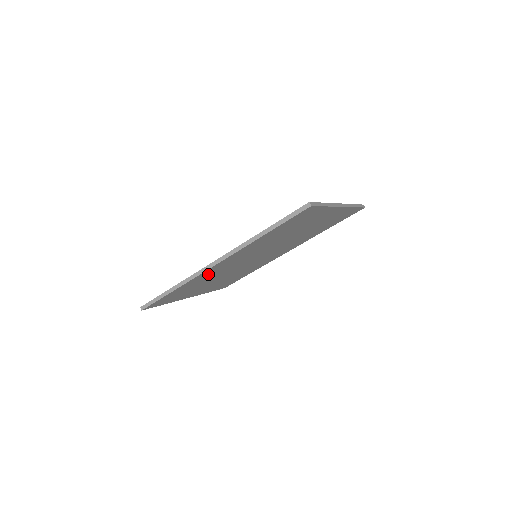
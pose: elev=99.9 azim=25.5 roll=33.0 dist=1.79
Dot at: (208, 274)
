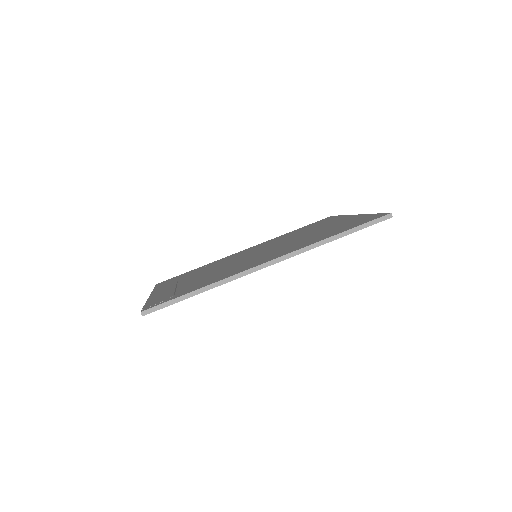
Dot at: occluded
